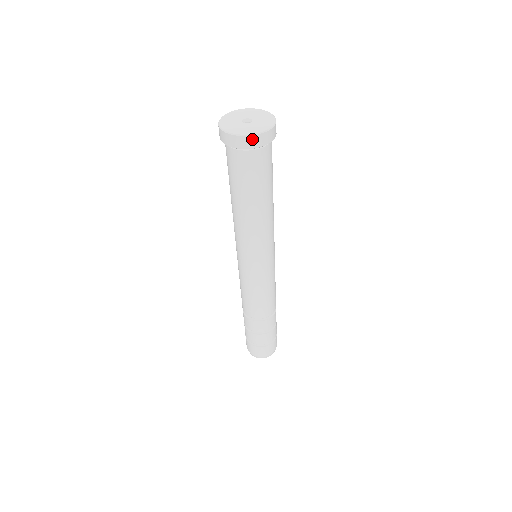
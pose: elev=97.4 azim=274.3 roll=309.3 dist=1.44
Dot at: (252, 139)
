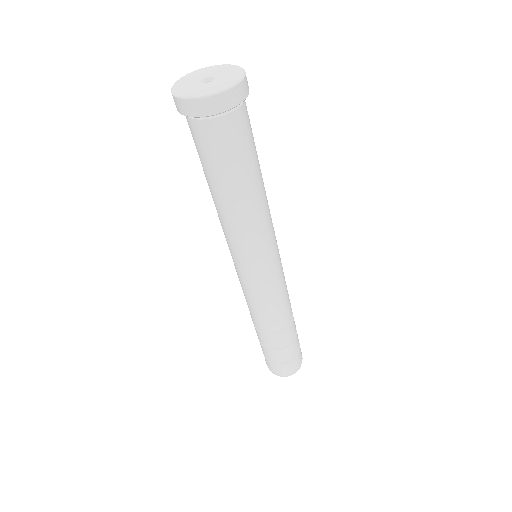
Dot at: (182, 103)
